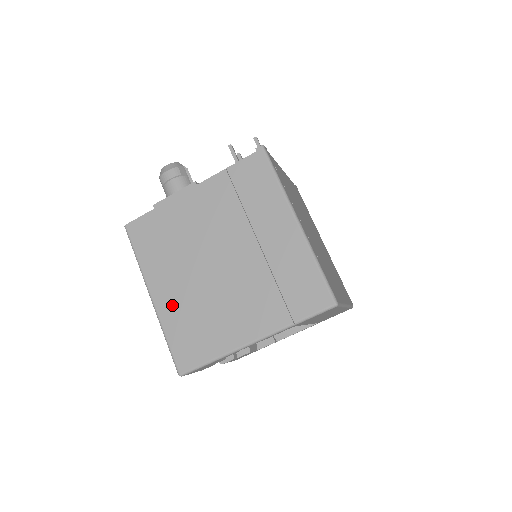
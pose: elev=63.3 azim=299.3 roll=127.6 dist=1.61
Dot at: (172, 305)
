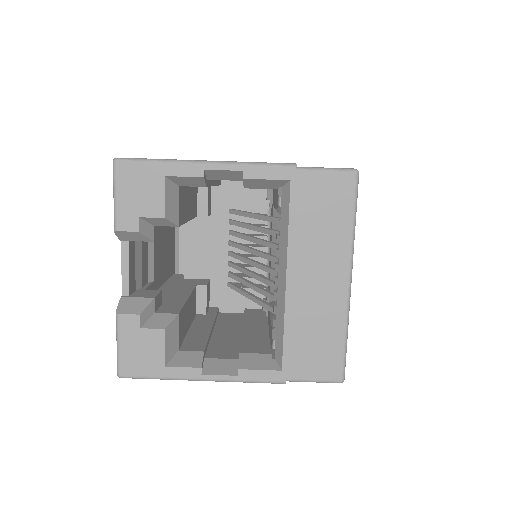
Dot at: occluded
